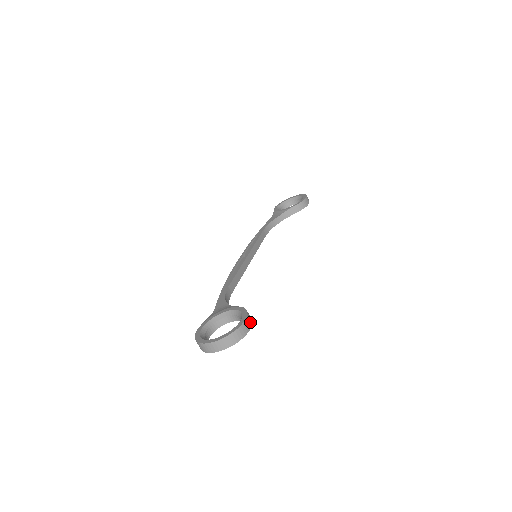
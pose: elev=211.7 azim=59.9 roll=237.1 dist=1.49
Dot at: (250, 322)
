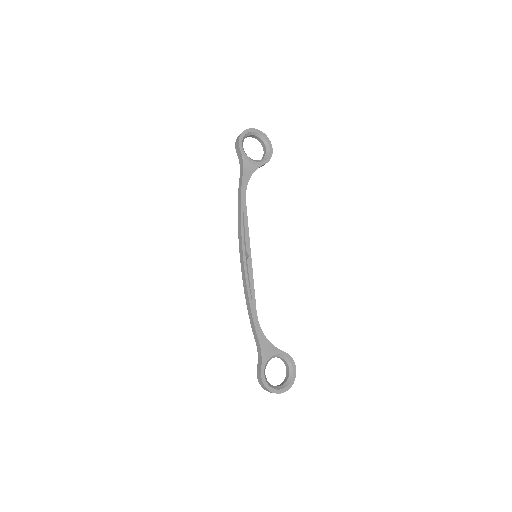
Dot at: occluded
